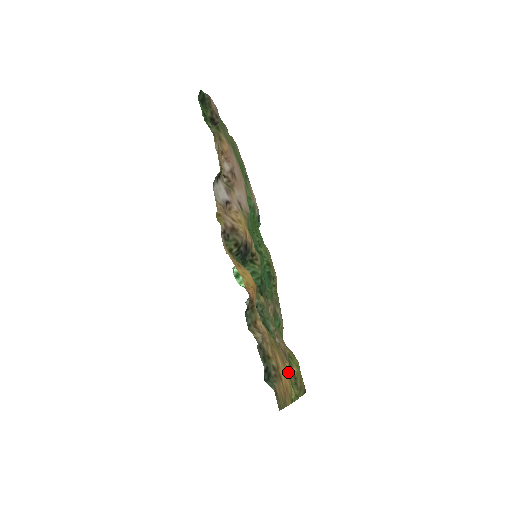
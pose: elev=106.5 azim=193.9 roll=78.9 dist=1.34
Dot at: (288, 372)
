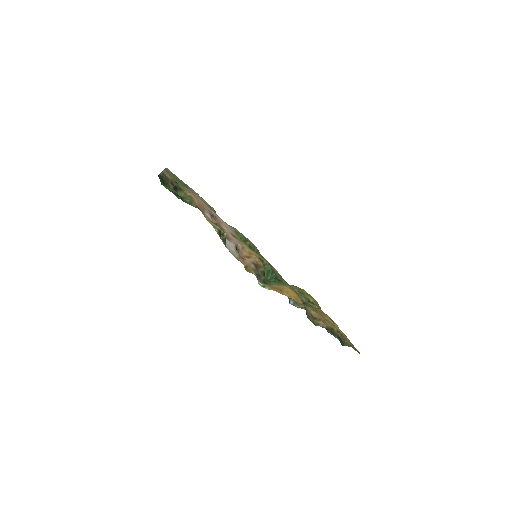
Dot at: occluded
